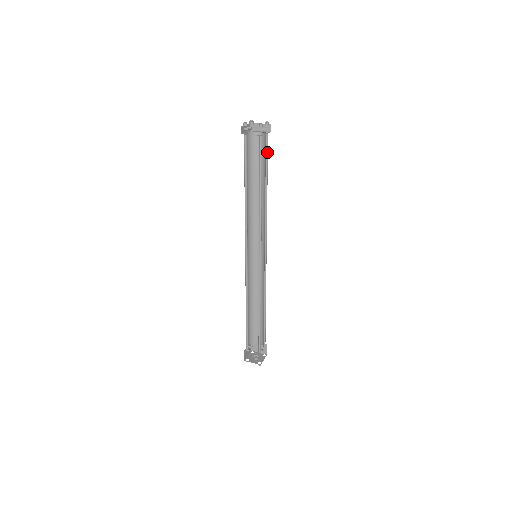
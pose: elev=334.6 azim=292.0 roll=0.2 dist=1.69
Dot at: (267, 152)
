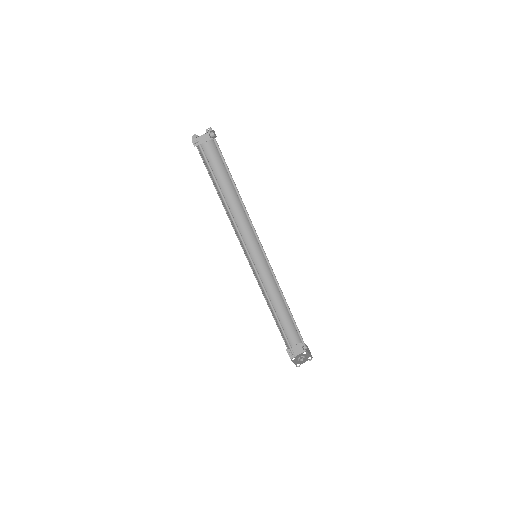
Dot at: (219, 157)
